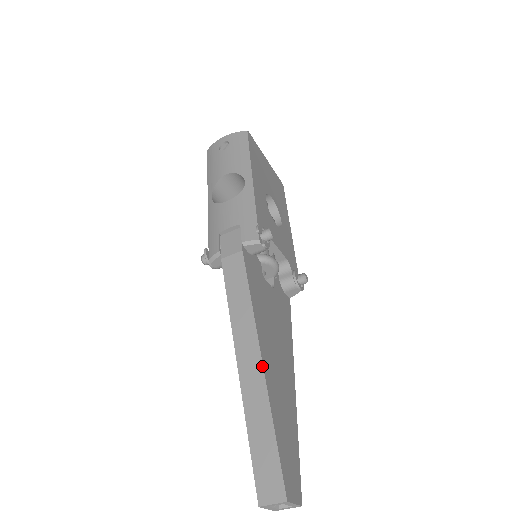
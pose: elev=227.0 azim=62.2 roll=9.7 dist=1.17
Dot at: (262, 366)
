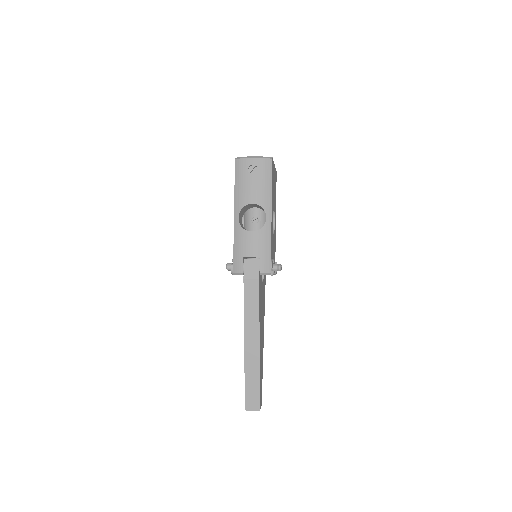
Dot at: (259, 350)
